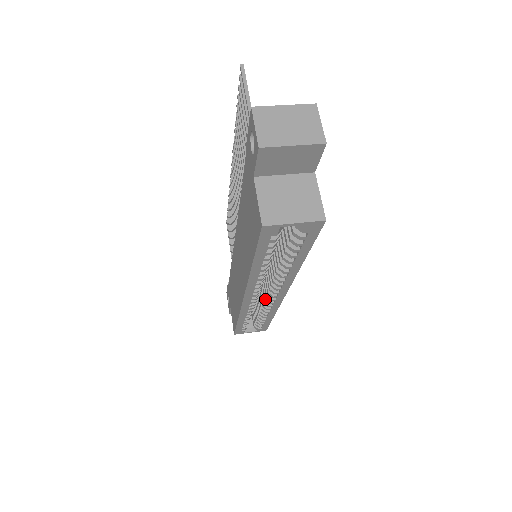
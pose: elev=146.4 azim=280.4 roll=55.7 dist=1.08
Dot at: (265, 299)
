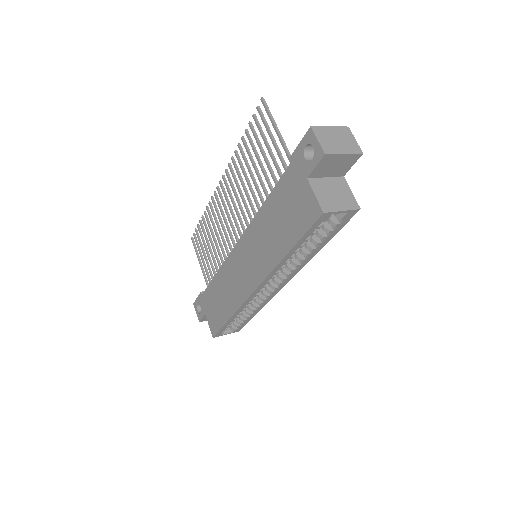
Dot at: (263, 293)
